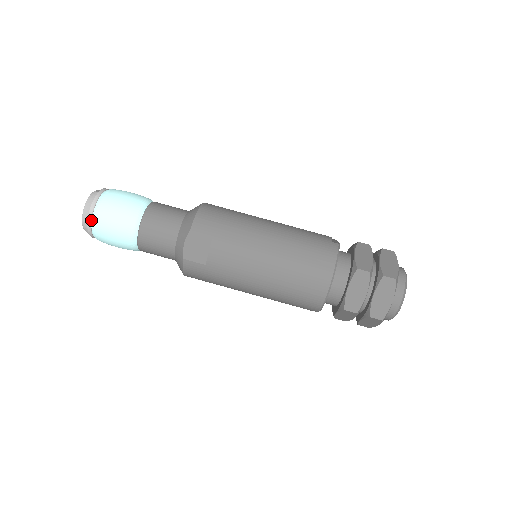
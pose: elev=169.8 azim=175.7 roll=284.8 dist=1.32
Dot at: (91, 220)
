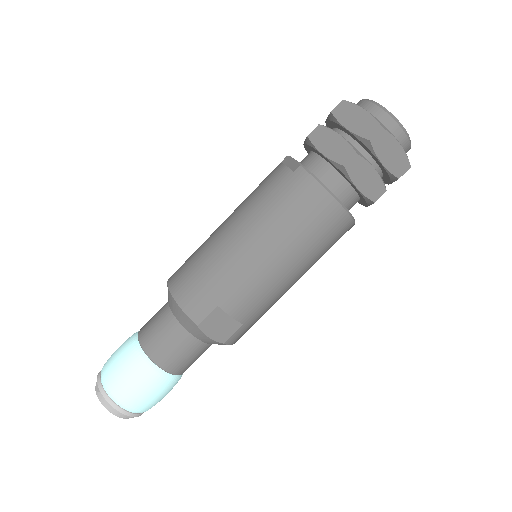
Dot at: (129, 412)
